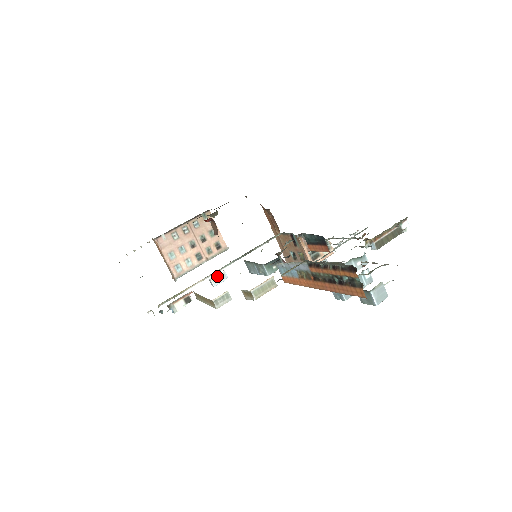
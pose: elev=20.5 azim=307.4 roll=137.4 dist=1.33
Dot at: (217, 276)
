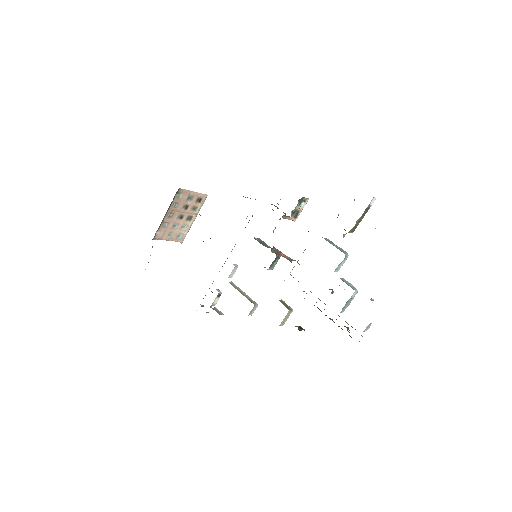
Dot at: (231, 273)
